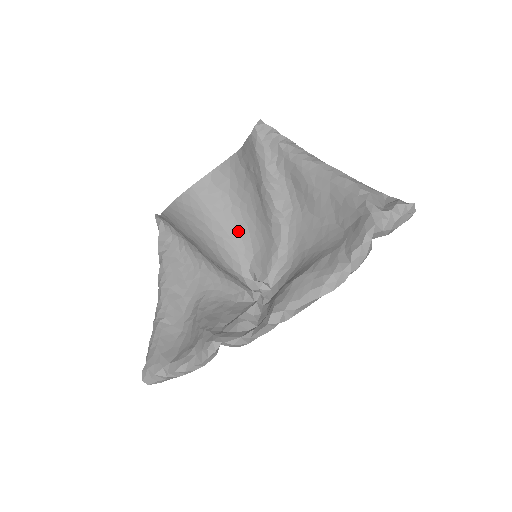
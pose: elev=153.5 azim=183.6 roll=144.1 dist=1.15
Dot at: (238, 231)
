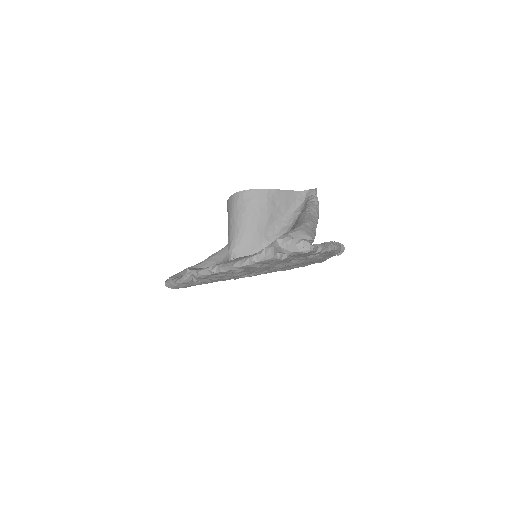
Dot at: (240, 226)
